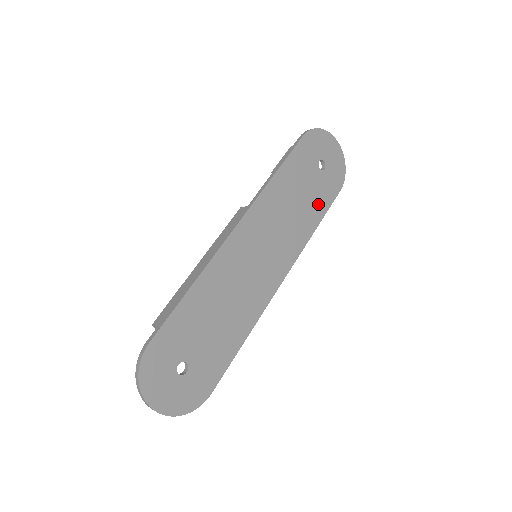
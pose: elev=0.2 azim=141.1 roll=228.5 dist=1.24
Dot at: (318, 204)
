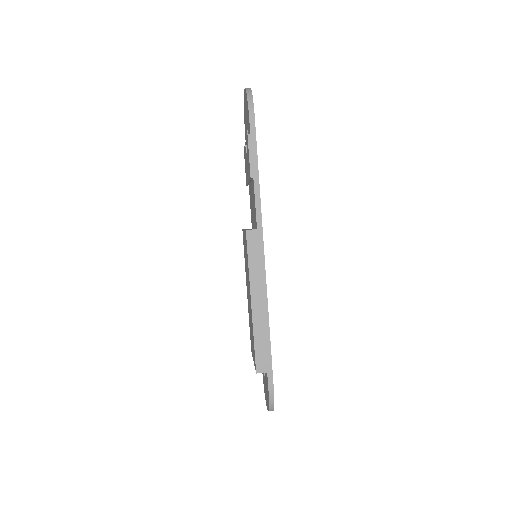
Dot at: occluded
